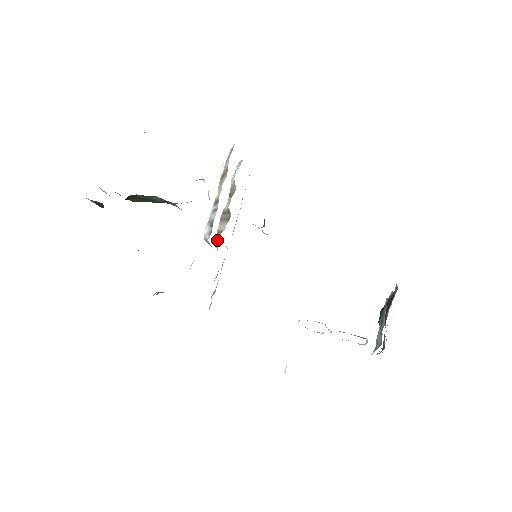
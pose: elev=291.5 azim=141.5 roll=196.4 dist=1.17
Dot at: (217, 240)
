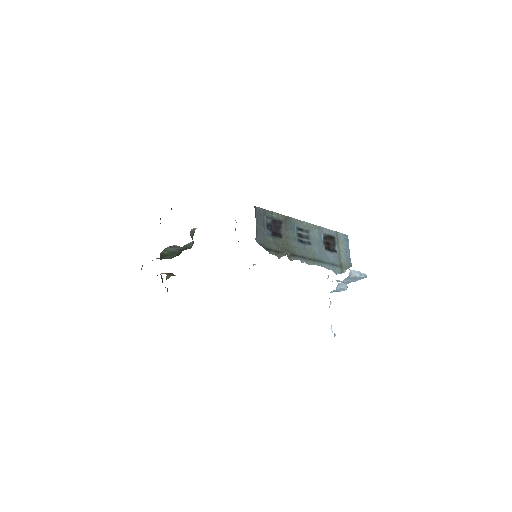
Dot at: occluded
